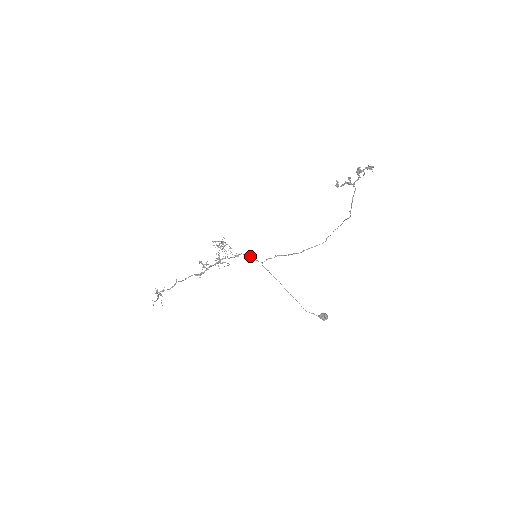
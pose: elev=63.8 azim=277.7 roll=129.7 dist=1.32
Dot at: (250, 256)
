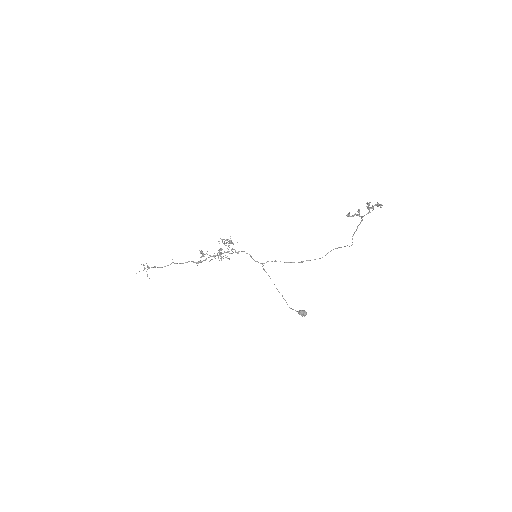
Dot at: occluded
